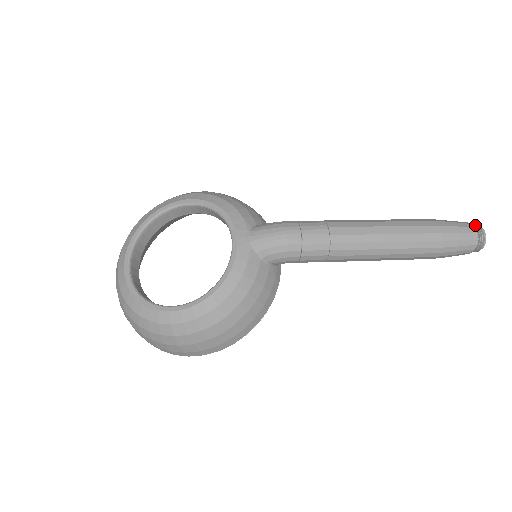
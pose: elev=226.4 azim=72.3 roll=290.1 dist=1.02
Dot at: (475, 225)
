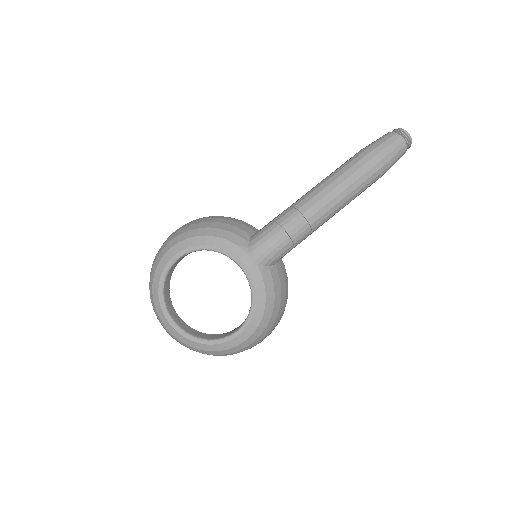
Dot at: (399, 131)
